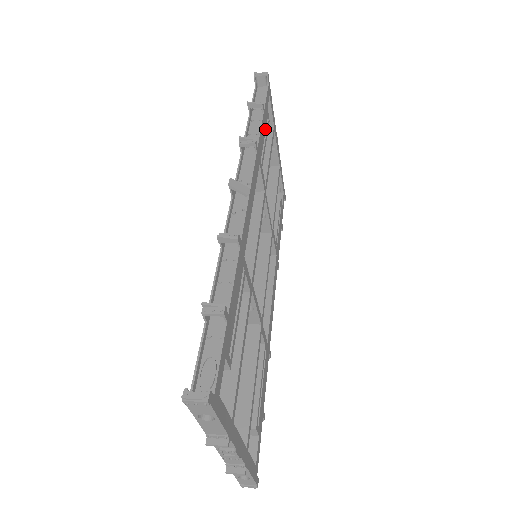
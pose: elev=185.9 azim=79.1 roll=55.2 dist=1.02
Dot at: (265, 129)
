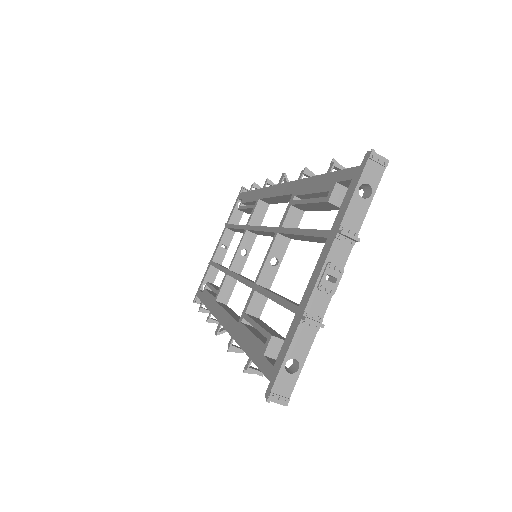
Dot at: occluded
